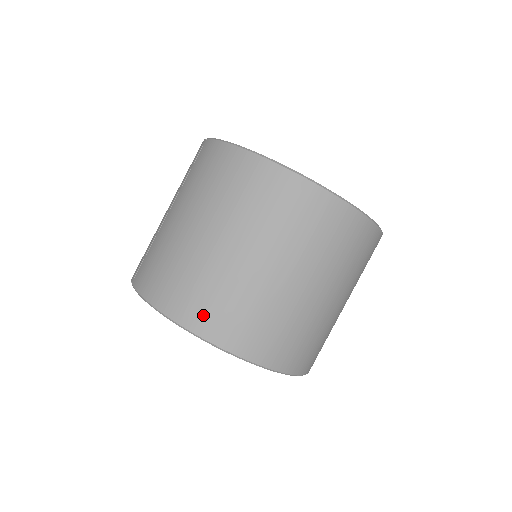
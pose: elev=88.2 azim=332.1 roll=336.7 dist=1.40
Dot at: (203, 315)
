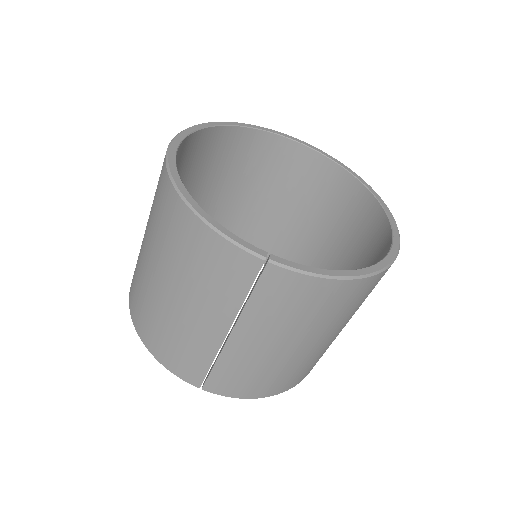
Dot at: (306, 374)
